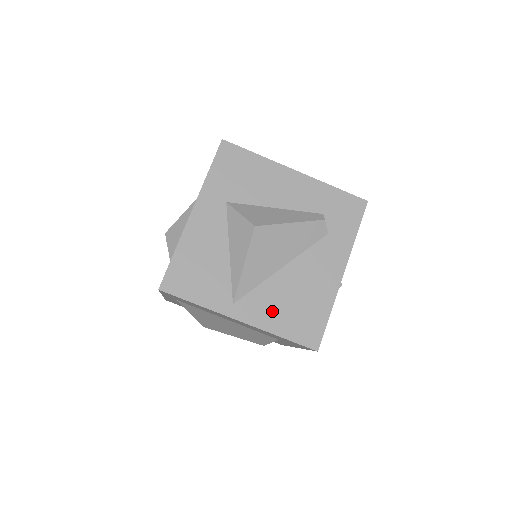
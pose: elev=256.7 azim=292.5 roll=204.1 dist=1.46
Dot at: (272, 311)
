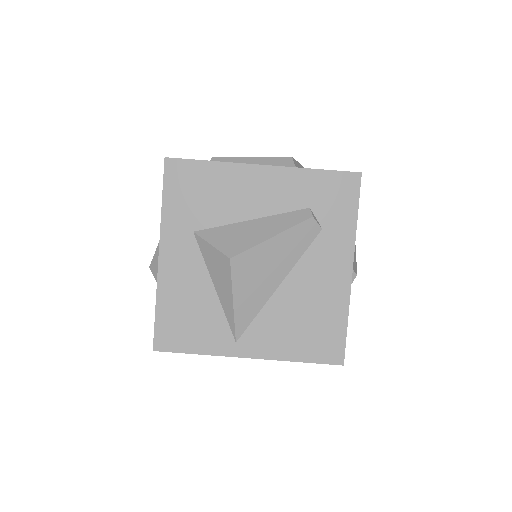
Dot at: (281, 337)
